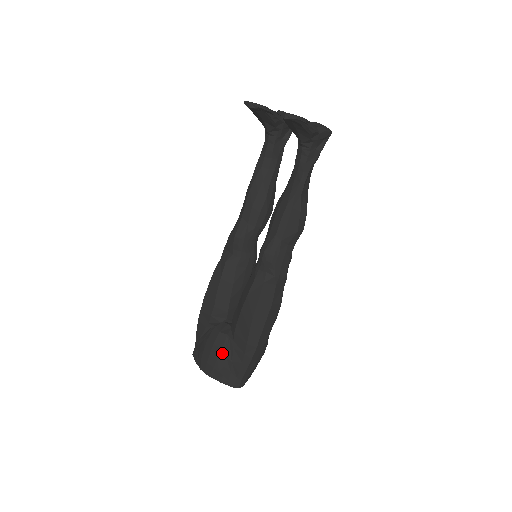
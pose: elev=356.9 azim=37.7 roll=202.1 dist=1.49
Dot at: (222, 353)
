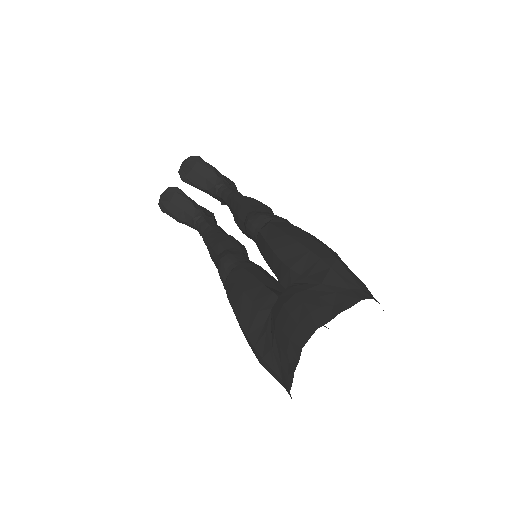
Dot at: (300, 293)
